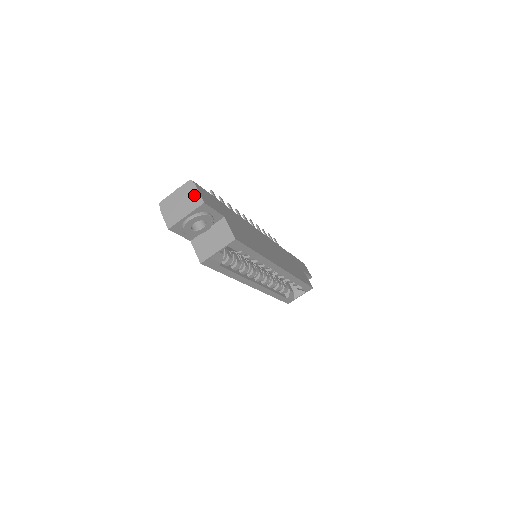
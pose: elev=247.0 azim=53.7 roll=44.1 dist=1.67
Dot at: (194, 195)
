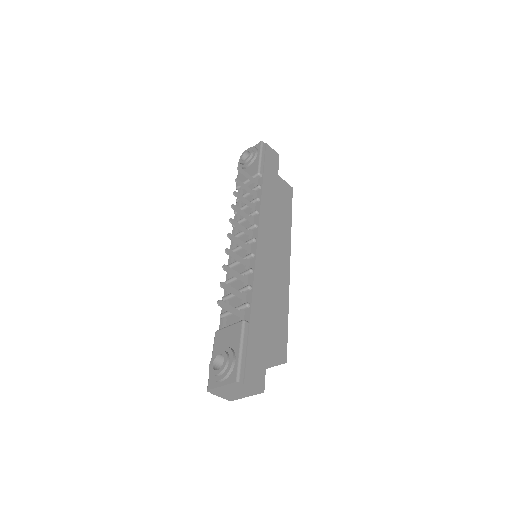
Dot at: (249, 389)
